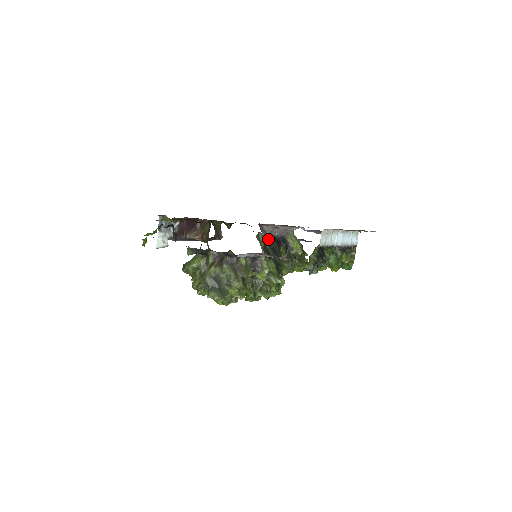
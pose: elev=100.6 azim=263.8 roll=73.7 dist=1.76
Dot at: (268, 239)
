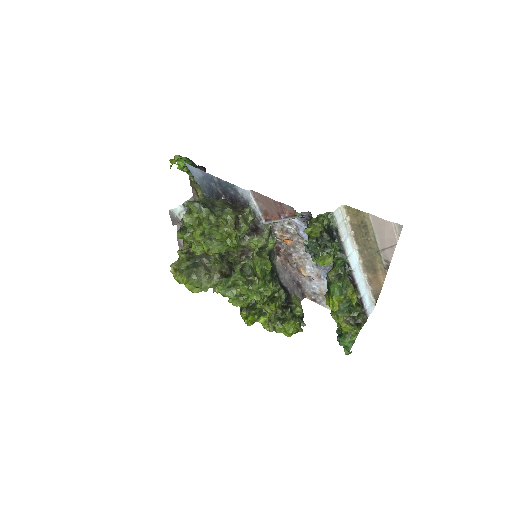
Dot at: (275, 263)
